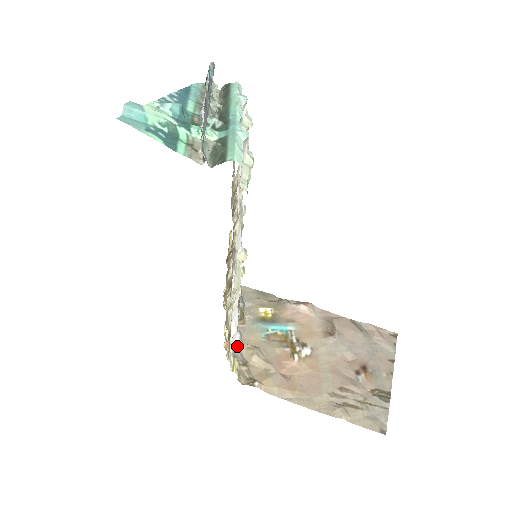
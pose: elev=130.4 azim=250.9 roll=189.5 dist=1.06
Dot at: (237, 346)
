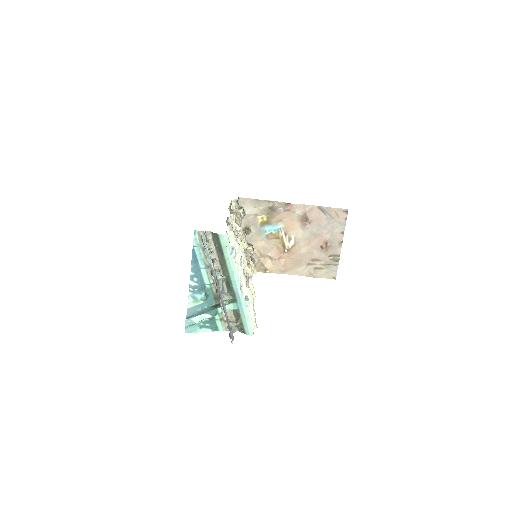
Dot at: (252, 254)
